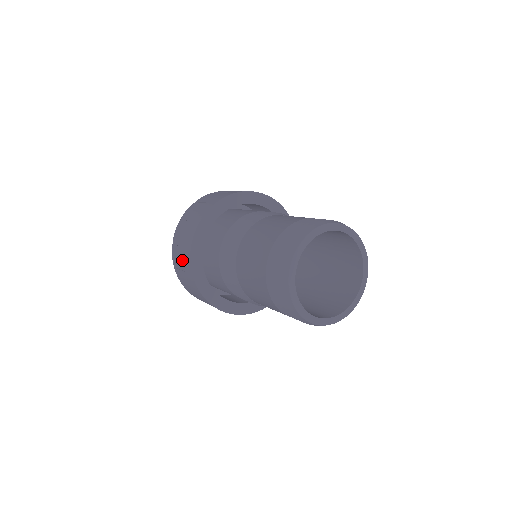
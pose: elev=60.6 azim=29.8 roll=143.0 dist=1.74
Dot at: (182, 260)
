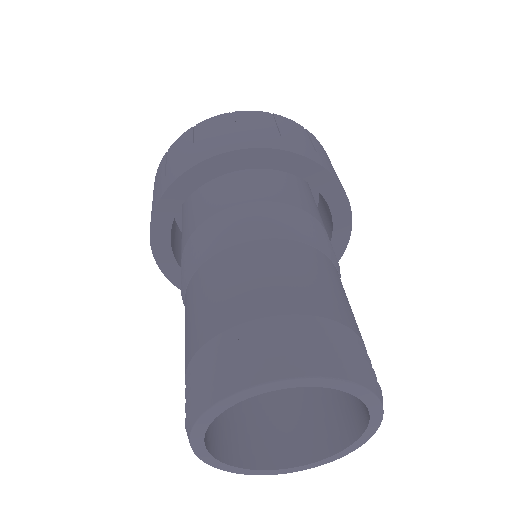
Dot at: occluded
